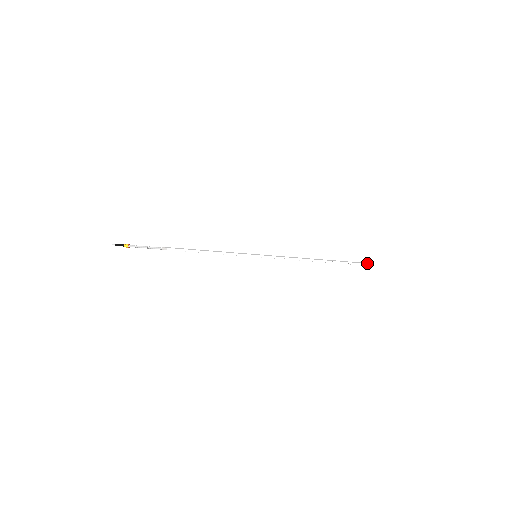
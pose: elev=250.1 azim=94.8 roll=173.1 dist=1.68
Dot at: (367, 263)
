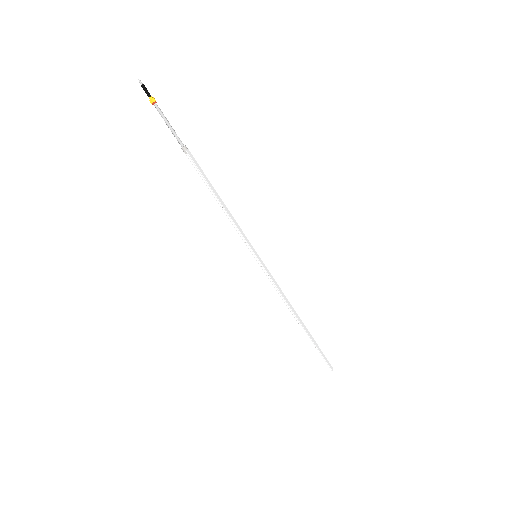
Dot at: (329, 363)
